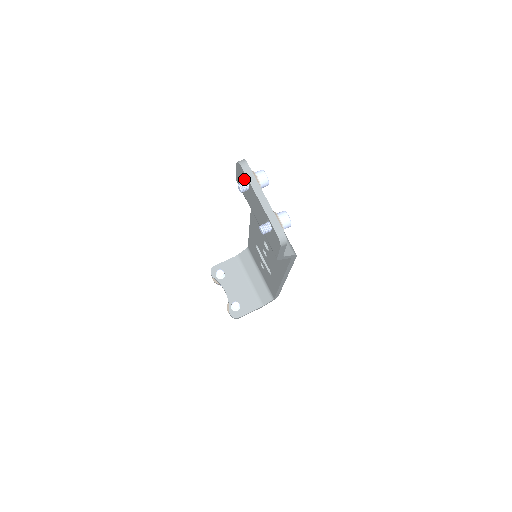
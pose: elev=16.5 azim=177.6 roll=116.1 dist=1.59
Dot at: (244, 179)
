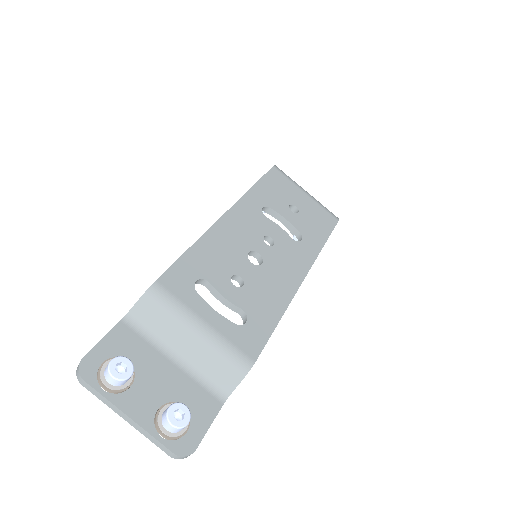
Dot at: occluded
